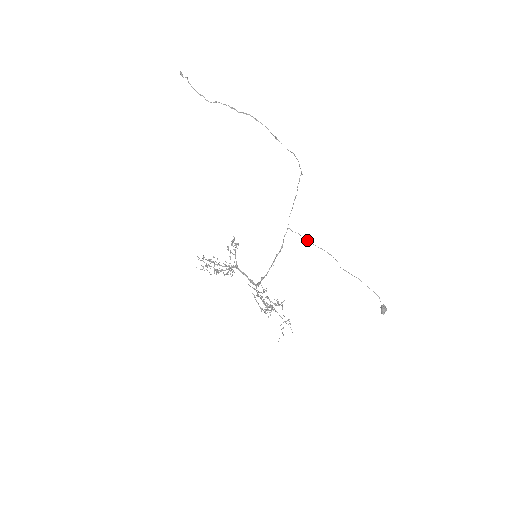
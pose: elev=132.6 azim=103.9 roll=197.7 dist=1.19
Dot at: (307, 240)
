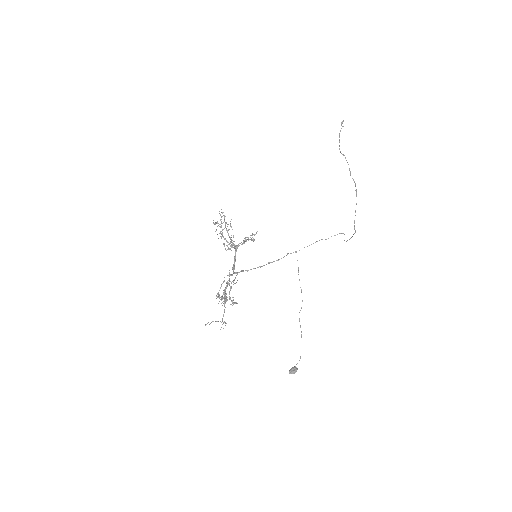
Dot at: occluded
